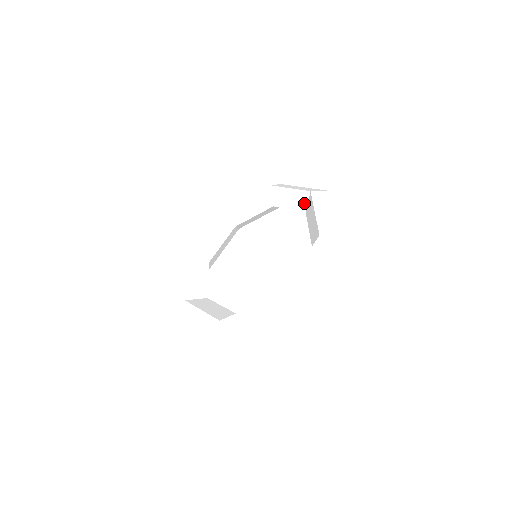
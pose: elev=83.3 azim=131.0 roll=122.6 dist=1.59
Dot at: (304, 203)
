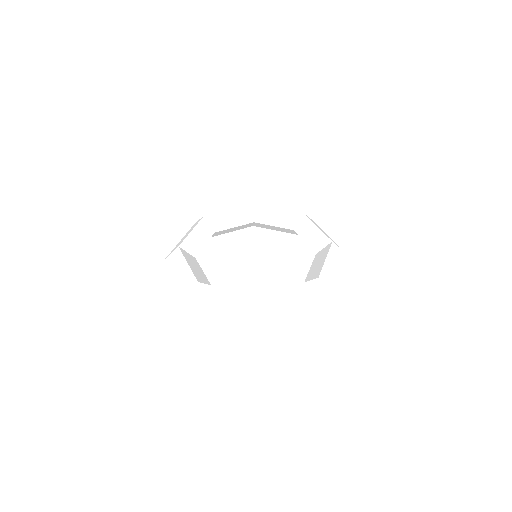
Dot at: (320, 246)
